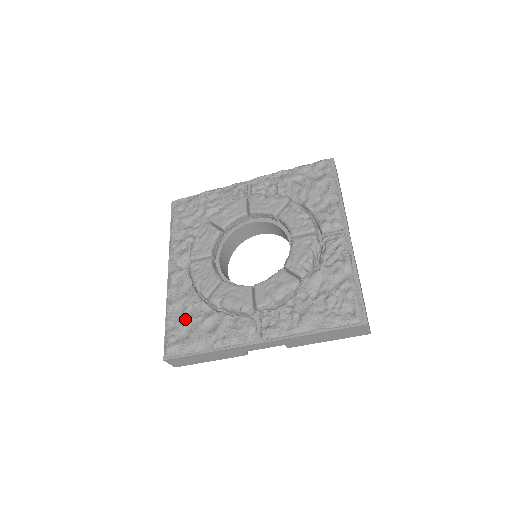
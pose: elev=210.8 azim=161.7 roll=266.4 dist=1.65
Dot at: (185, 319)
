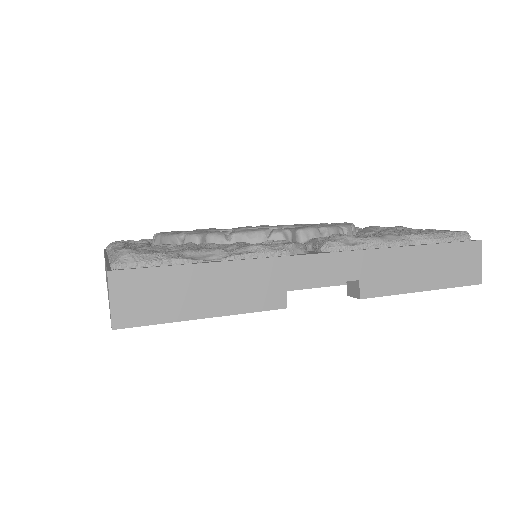
Dot at: (158, 248)
